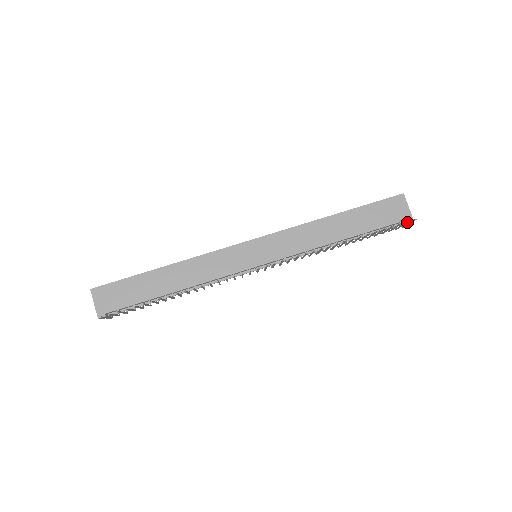
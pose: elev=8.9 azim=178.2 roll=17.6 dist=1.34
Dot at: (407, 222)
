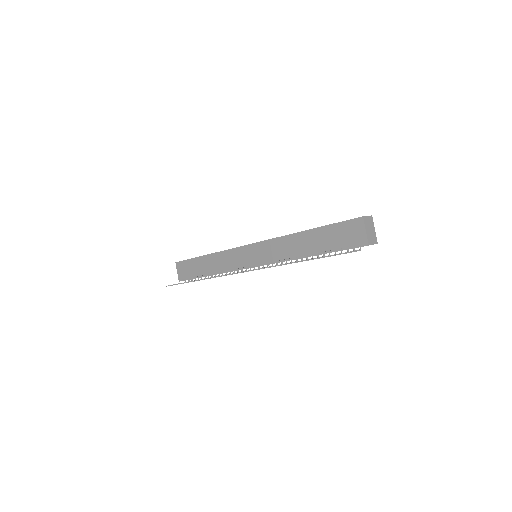
Dot at: (335, 255)
